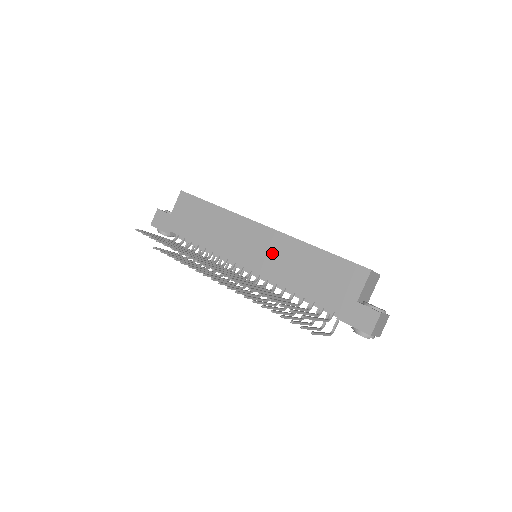
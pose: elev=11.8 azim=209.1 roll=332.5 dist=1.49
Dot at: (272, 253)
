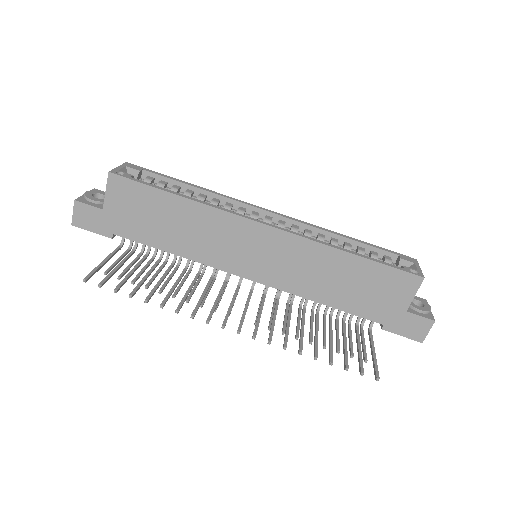
Dot at: (287, 261)
